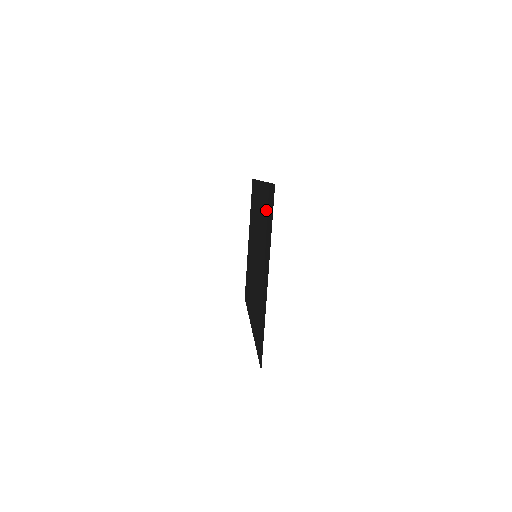
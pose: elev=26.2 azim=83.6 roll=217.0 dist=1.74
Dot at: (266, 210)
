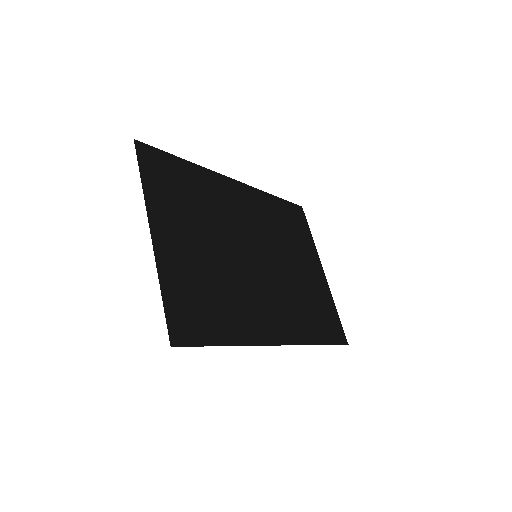
Dot at: (186, 183)
